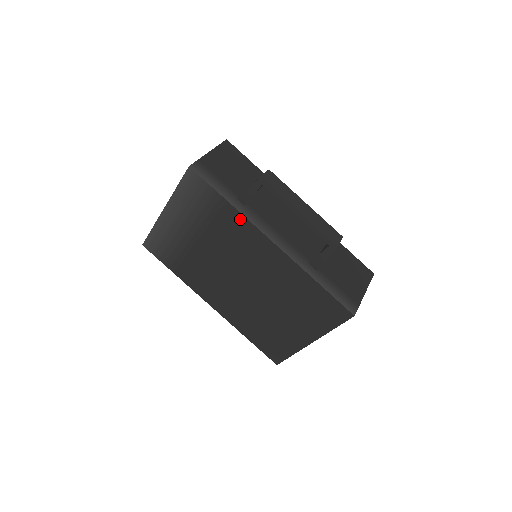
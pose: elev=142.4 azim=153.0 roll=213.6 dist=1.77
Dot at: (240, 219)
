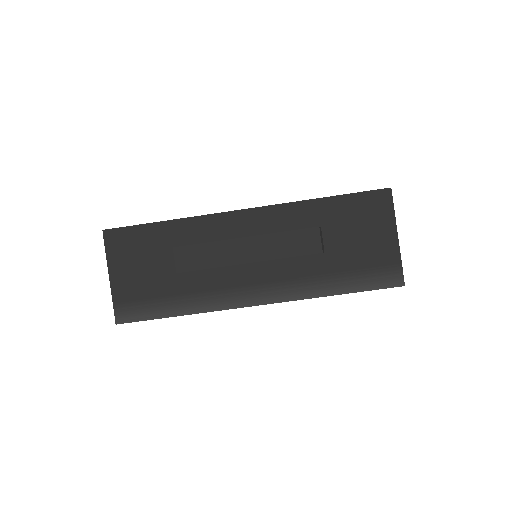
Dot at: occluded
